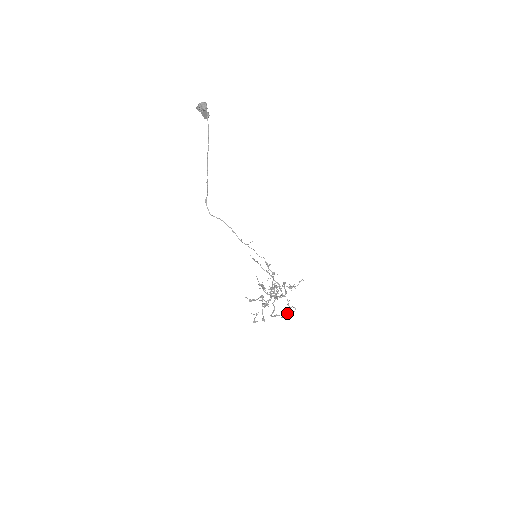
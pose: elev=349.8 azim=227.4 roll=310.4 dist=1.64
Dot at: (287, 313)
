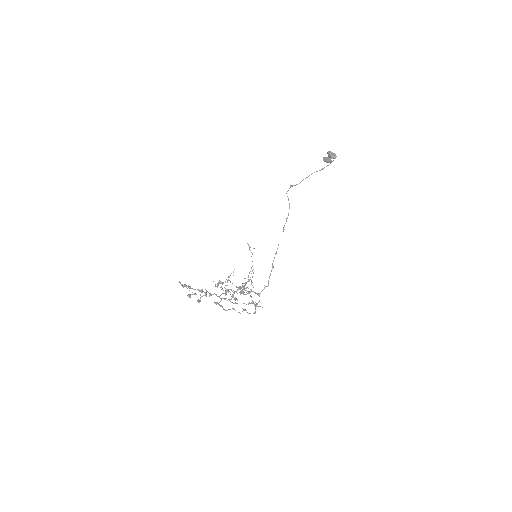
Dot at: (244, 310)
